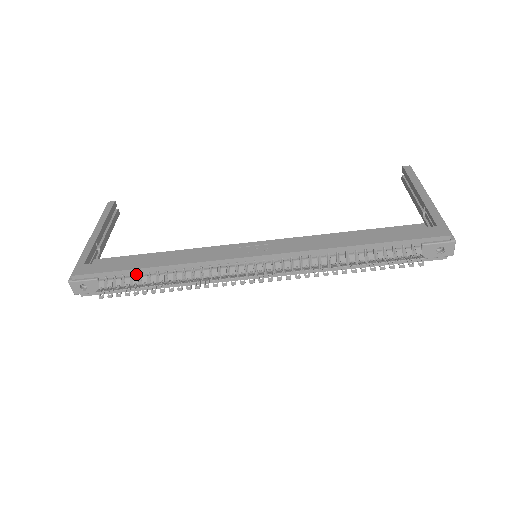
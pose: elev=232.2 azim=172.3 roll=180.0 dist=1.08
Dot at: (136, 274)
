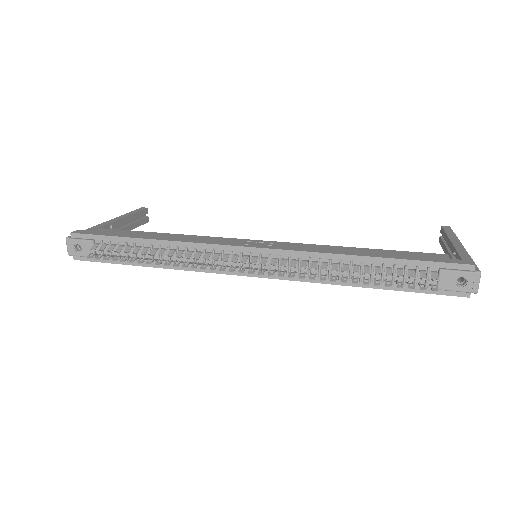
Dot at: (131, 244)
